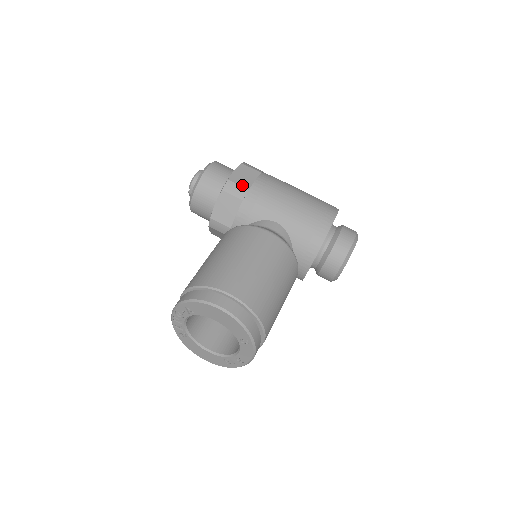
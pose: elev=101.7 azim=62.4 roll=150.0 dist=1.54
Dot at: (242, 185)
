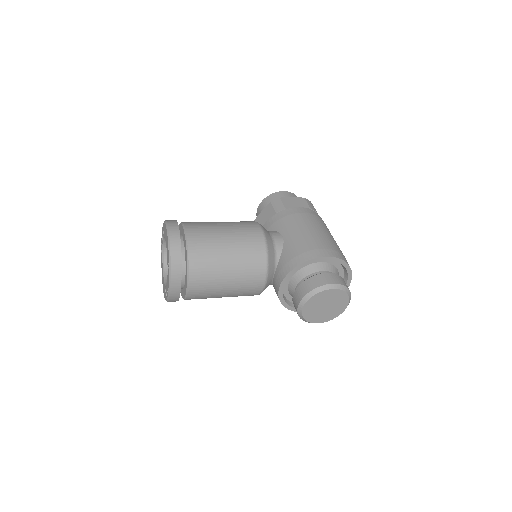
Dot at: (285, 205)
